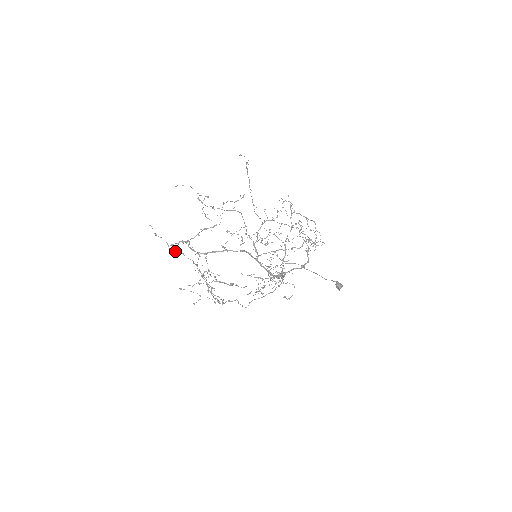
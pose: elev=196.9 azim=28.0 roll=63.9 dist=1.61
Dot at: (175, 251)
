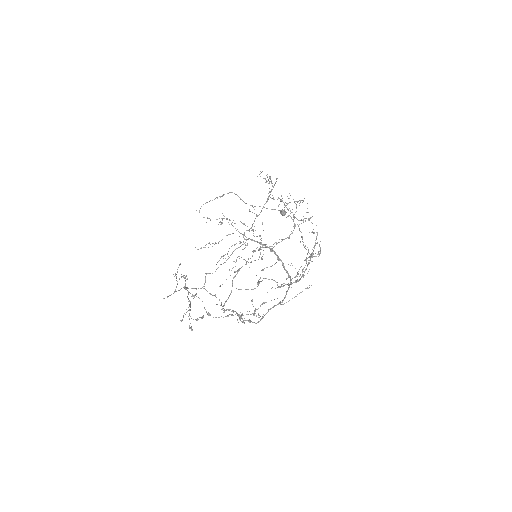
Dot at: (190, 310)
